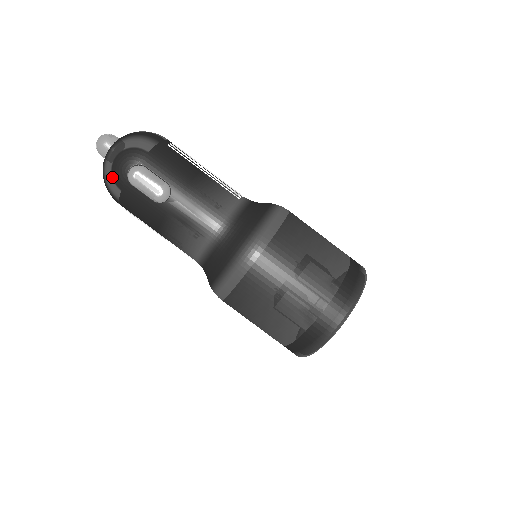
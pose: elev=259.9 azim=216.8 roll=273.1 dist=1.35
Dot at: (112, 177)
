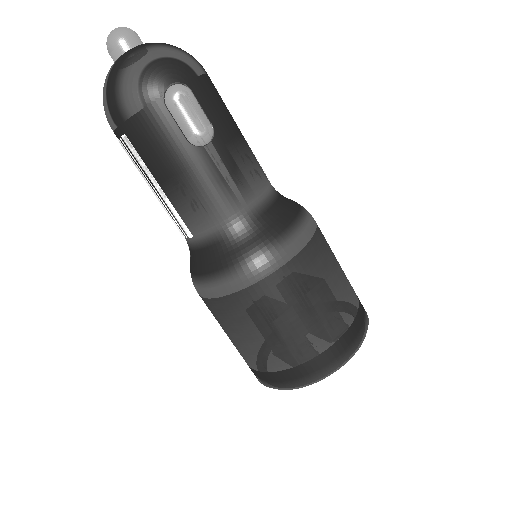
Dot at: (138, 84)
